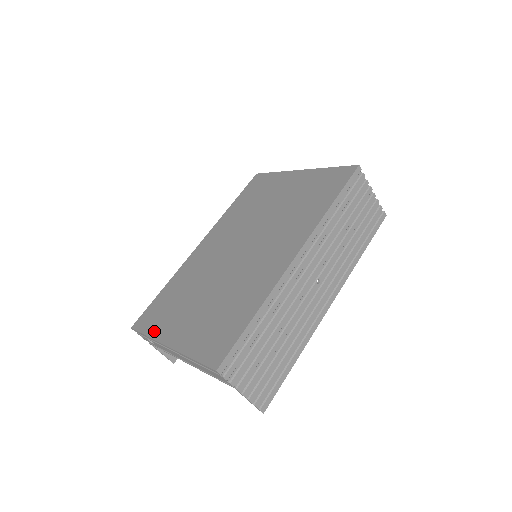
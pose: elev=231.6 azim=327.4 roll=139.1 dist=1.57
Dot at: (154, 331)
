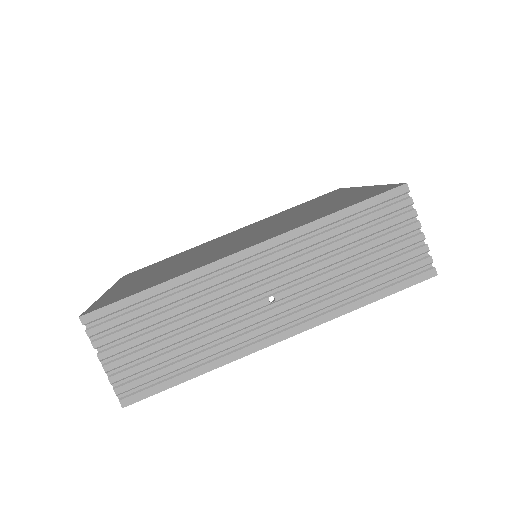
Dot at: (122, 281)
